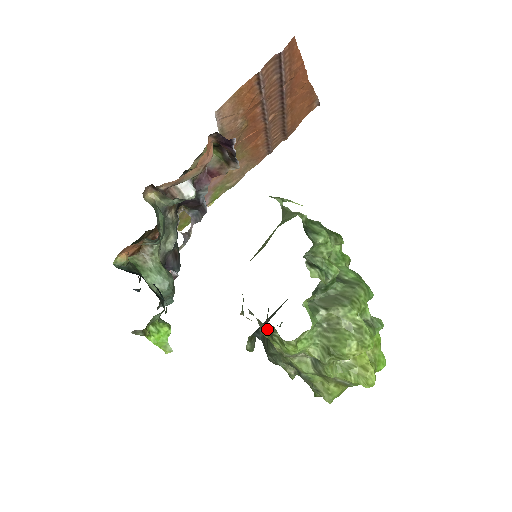
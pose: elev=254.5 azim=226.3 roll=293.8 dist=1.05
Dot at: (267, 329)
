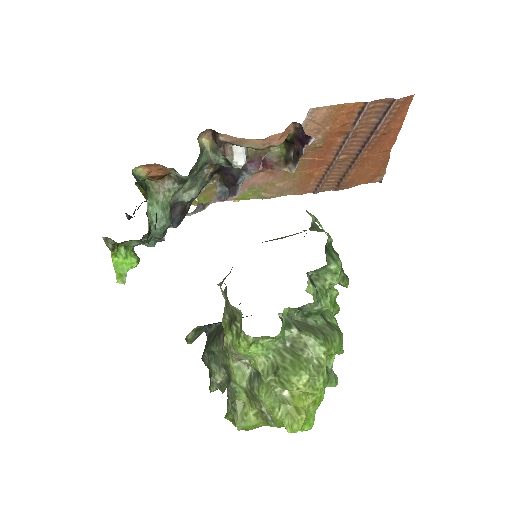
Dot at: (230, 316)
